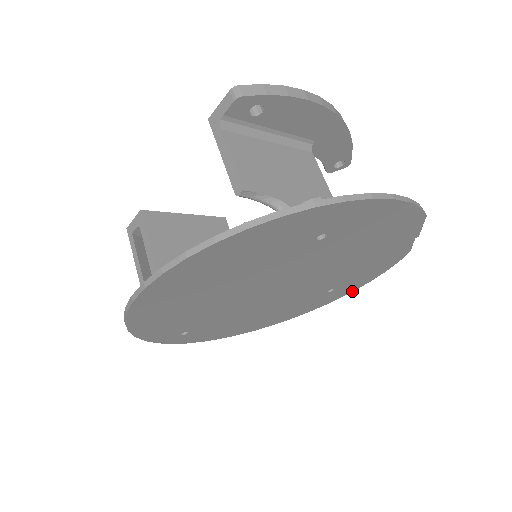
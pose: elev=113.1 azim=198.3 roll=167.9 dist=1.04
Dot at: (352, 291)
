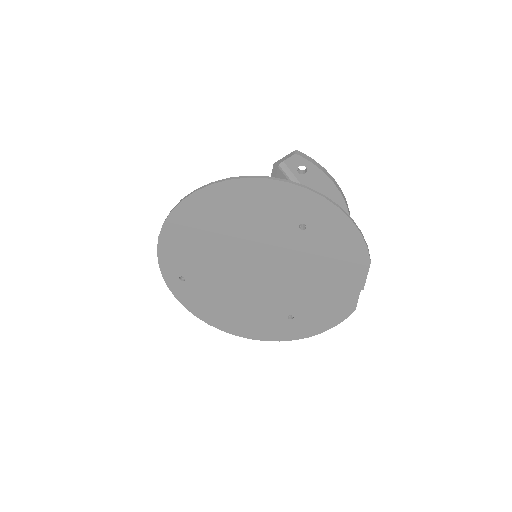
Dot at: (305, 337)
